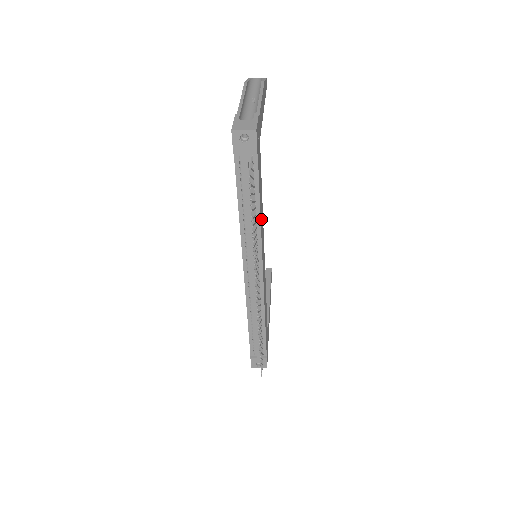
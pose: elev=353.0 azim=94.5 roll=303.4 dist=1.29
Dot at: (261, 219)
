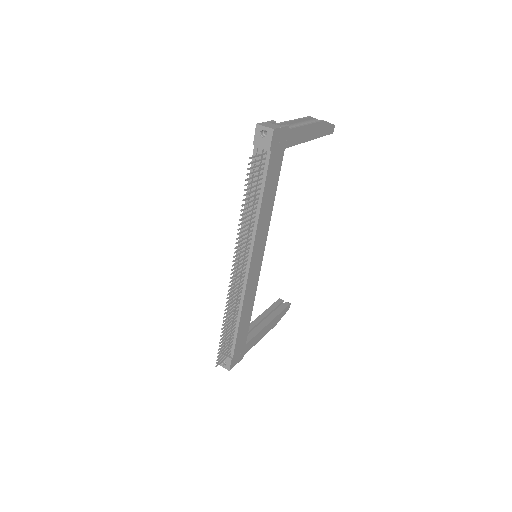
Dot at: (263, 215)
